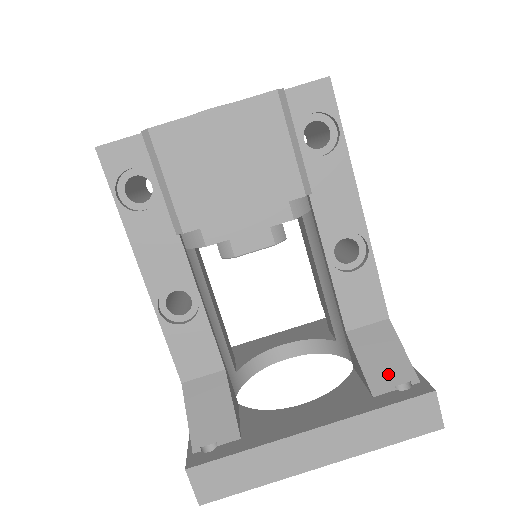
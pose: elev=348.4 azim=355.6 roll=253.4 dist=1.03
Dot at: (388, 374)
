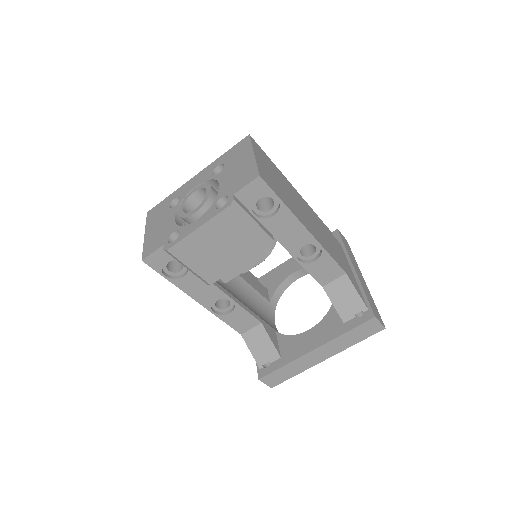
Dot at: (350, 309)
